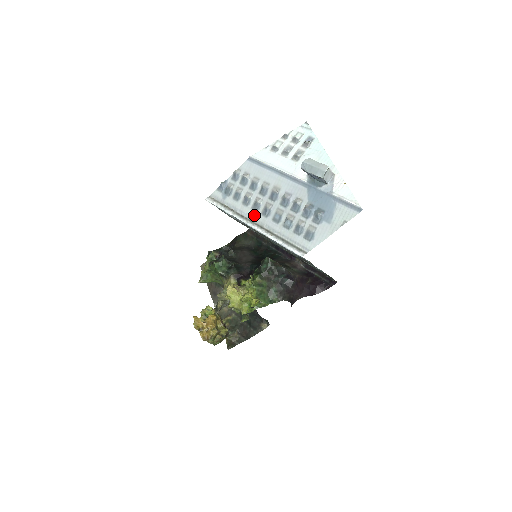
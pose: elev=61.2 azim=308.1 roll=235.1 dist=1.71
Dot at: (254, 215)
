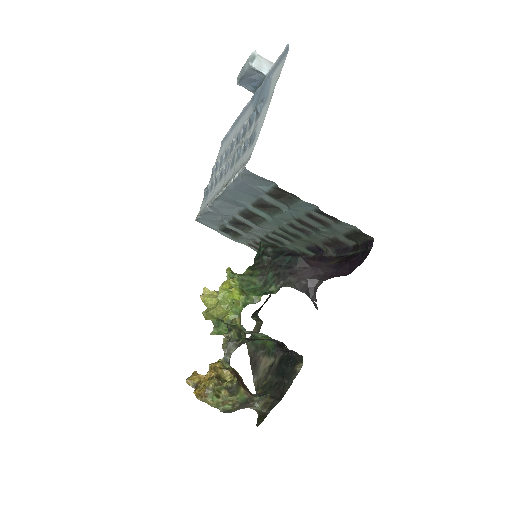
Dot at: (219, 185)
